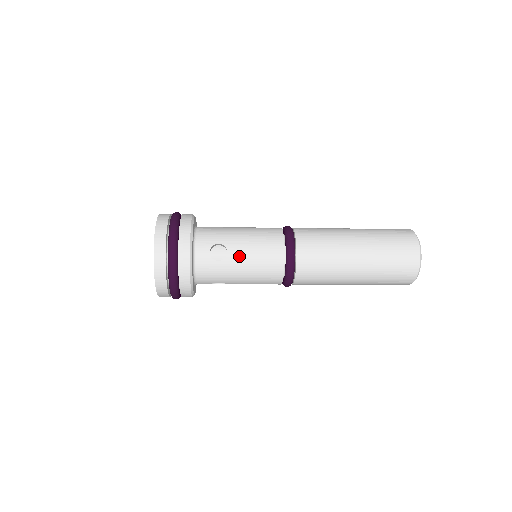
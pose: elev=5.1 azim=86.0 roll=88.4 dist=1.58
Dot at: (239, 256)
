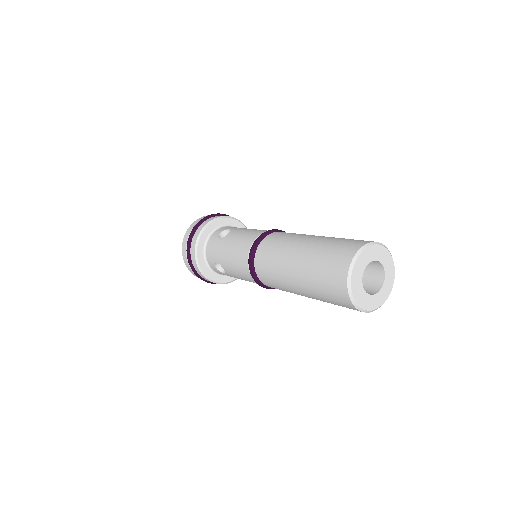
Dot at: (231, 273)
